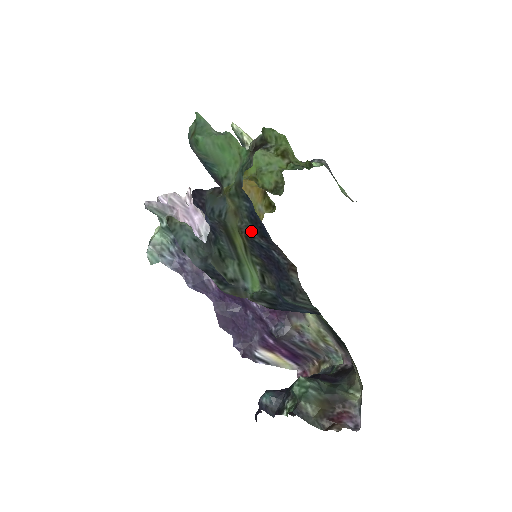
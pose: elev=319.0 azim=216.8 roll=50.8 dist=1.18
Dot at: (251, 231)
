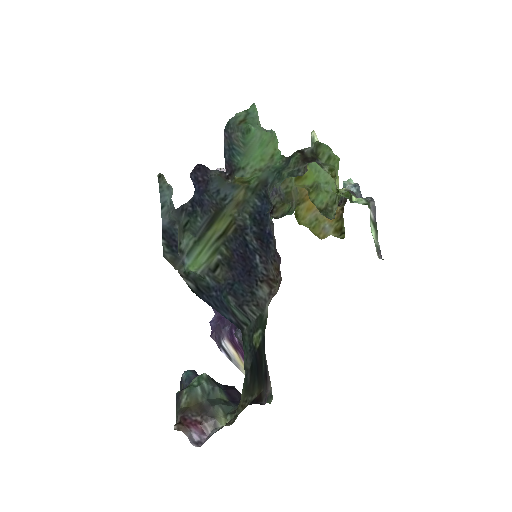
Dot at: (247, 227)
